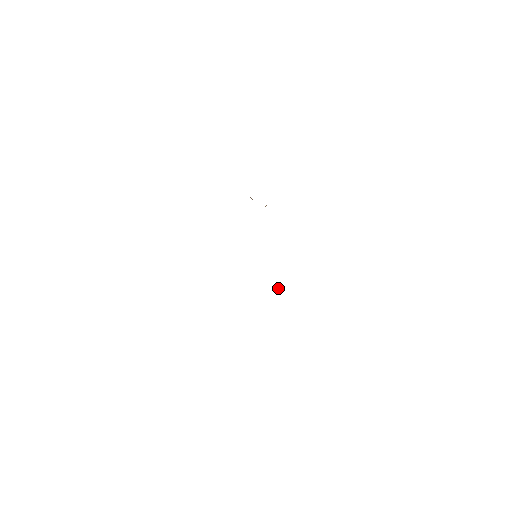
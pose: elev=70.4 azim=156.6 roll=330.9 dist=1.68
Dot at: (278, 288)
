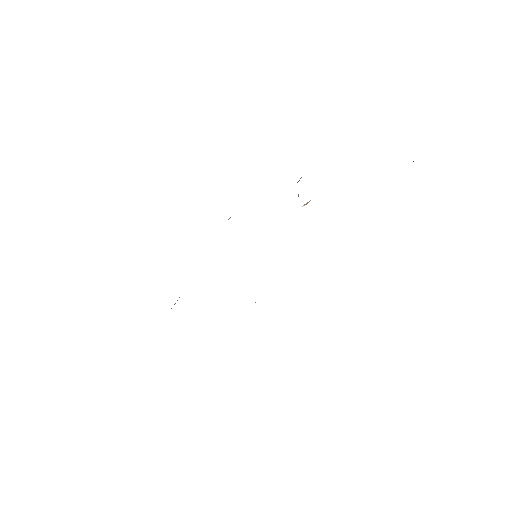
Dot at: occluded
